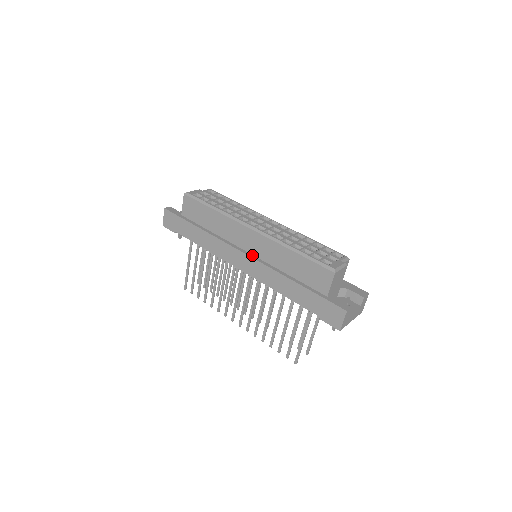
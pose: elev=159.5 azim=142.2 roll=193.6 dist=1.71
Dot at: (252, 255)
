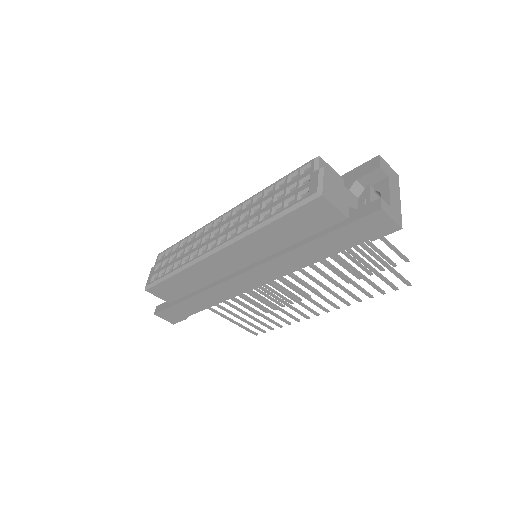
Dot at: (249, 266)
